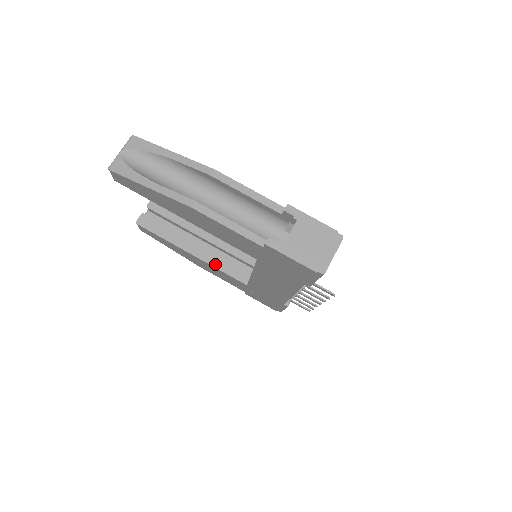
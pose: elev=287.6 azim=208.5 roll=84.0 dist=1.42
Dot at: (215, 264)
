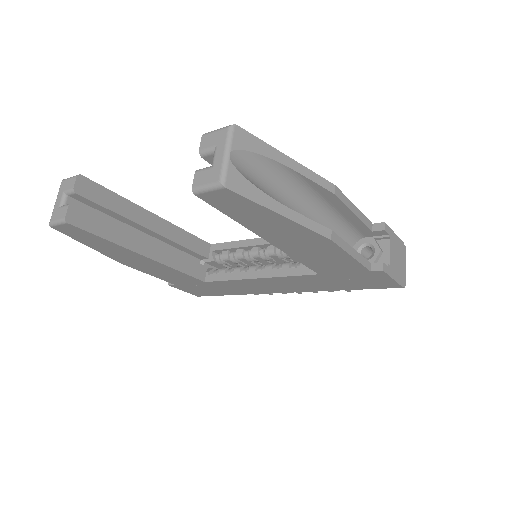
Dot at: (172, 264)
